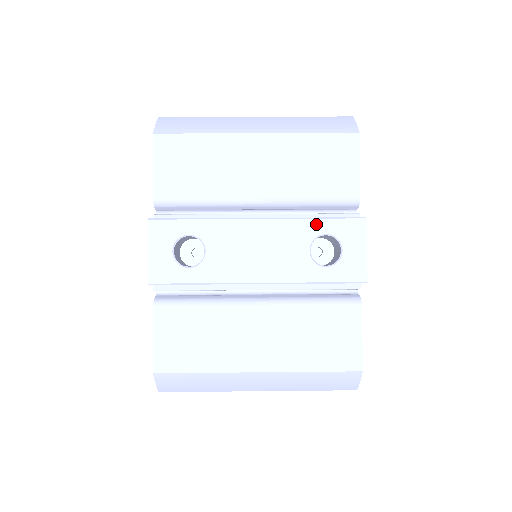
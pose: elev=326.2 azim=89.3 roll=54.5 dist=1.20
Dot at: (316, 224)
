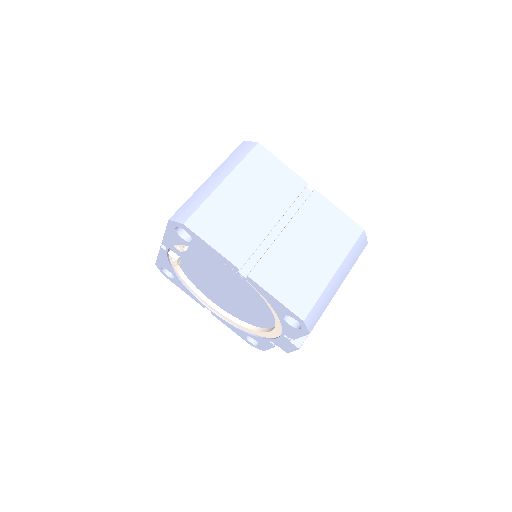
Dot at: occluded
